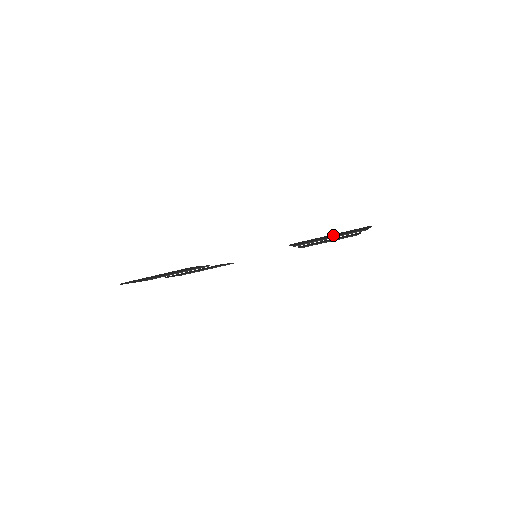
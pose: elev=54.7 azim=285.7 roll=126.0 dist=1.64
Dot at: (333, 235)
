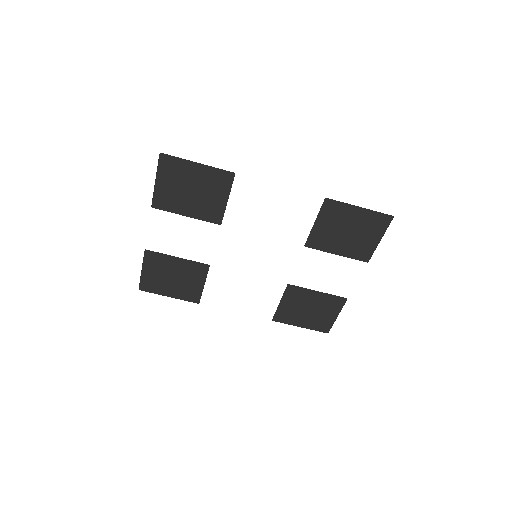
Dot at: (351, 231)
